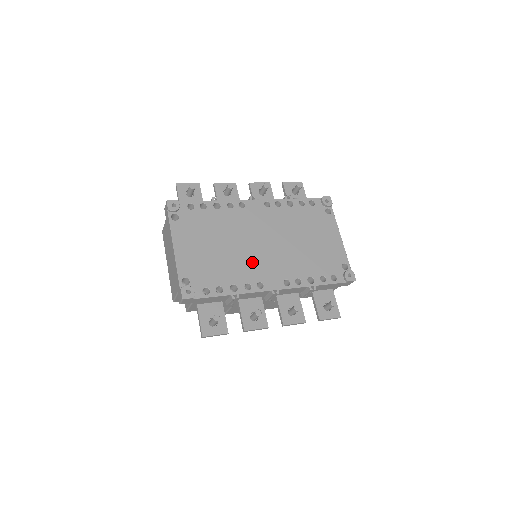
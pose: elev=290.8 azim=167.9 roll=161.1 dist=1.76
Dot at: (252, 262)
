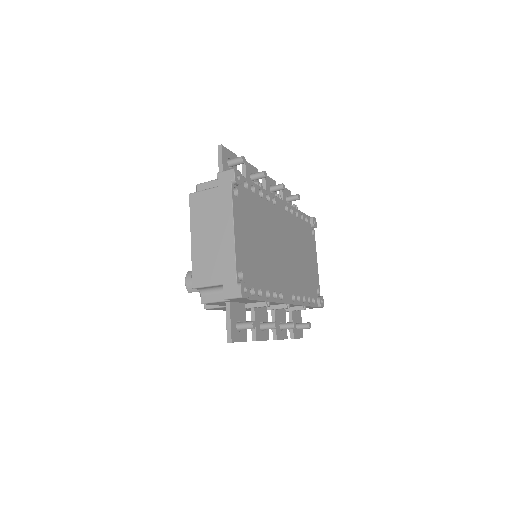
Dot at: (278, 268)
